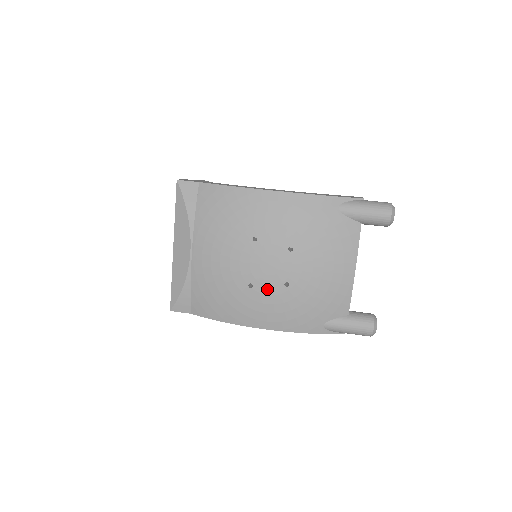
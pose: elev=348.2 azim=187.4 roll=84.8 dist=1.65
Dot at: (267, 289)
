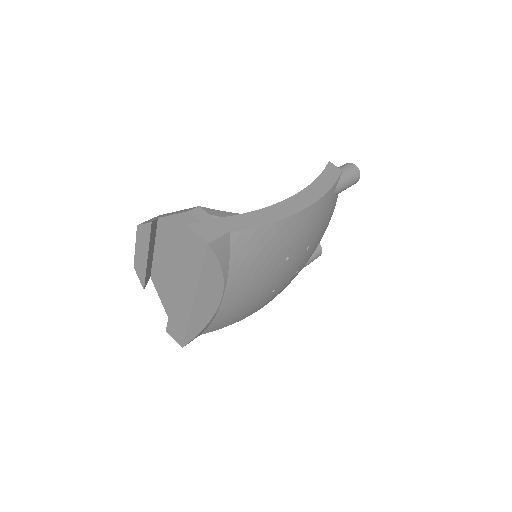
Dot at: occluded
